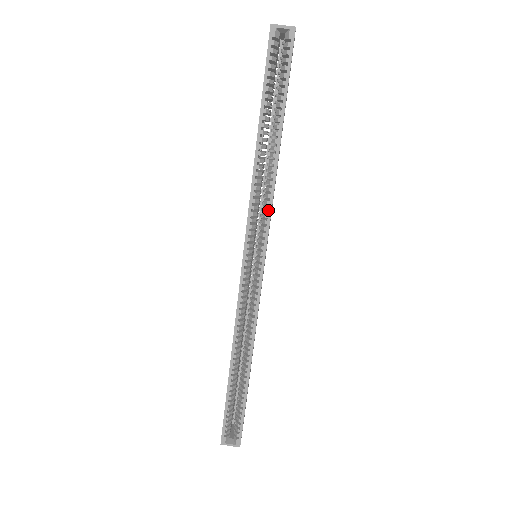
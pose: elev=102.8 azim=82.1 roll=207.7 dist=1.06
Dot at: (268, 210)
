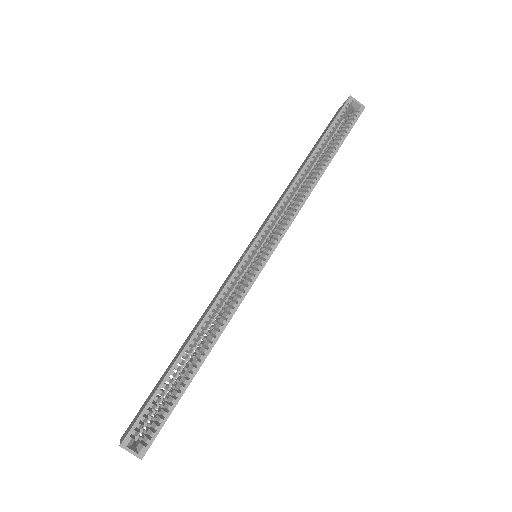
Dot at: (294, 213)
